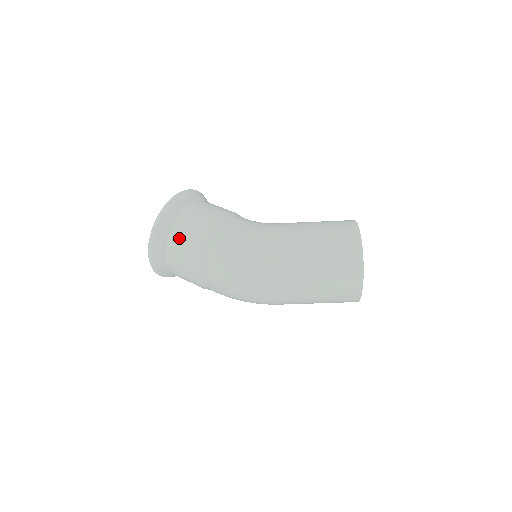
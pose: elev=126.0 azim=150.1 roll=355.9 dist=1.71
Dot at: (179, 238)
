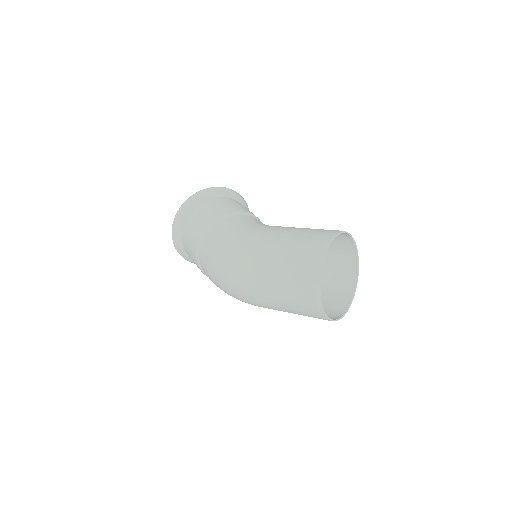
Dot at: (189, 230)
